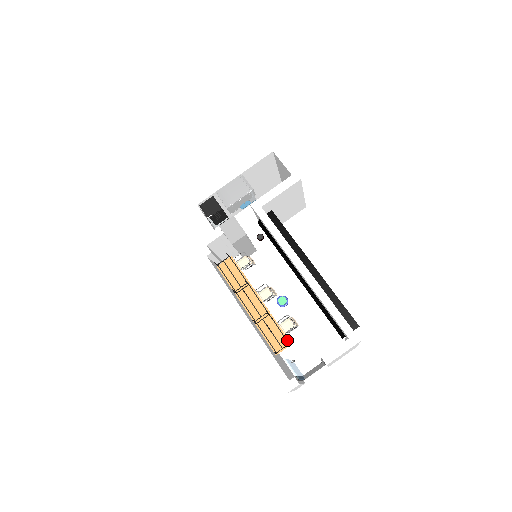
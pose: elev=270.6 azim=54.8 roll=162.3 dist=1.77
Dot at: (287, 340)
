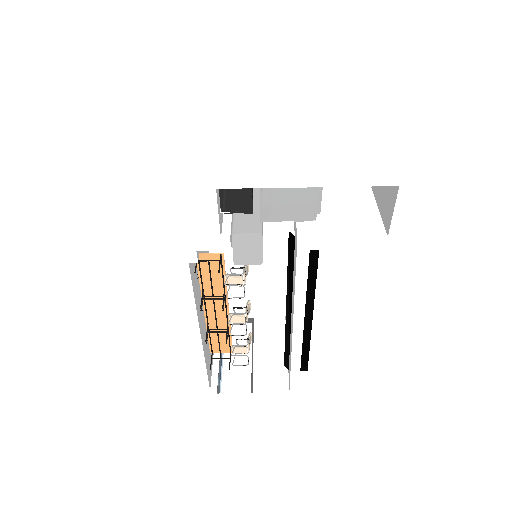
Dot at: (231, 350)
